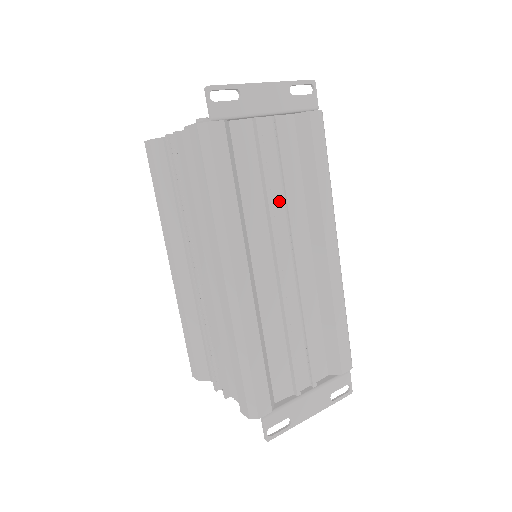
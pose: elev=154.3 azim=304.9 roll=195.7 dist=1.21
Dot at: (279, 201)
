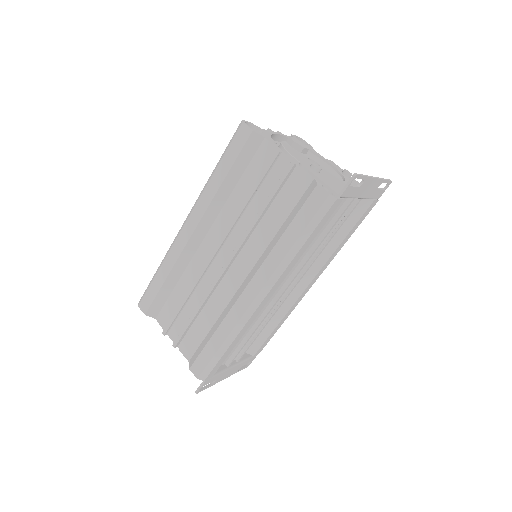
Dot at: occluded
